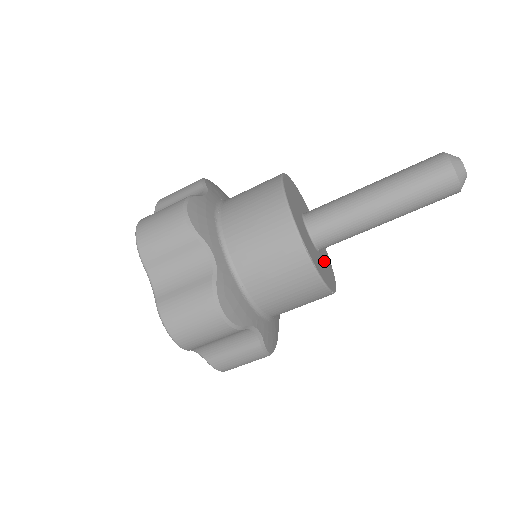
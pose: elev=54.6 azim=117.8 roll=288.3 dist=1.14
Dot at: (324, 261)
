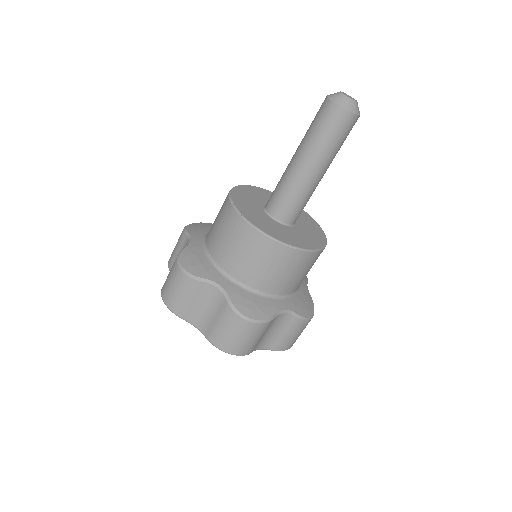
Dot at: (291, 232)
